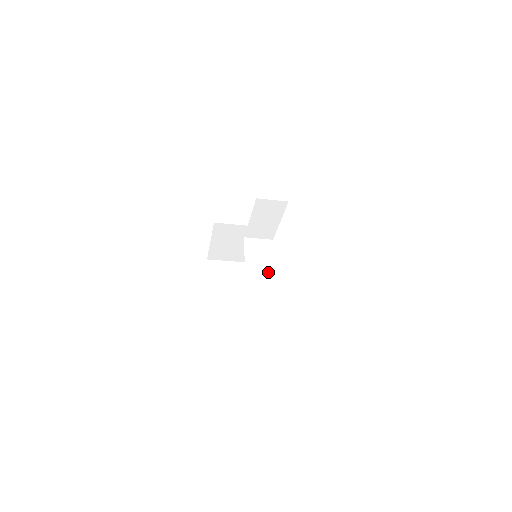
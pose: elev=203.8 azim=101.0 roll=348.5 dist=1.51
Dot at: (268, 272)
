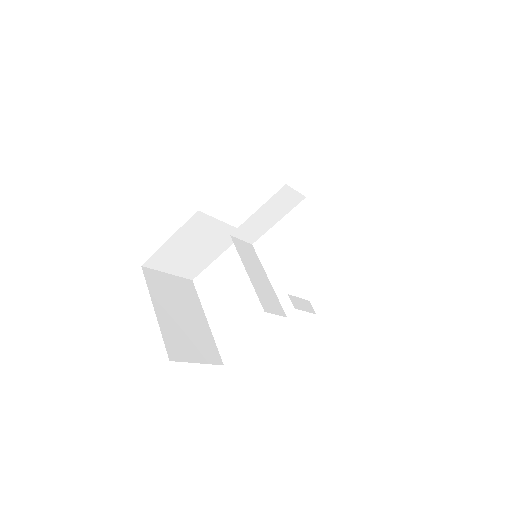
Dot at: (264, 277)
